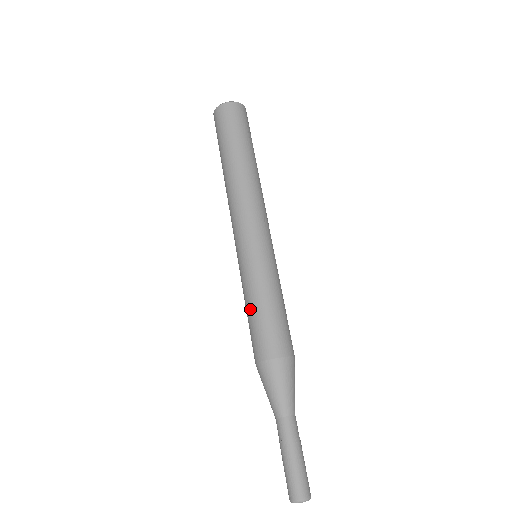
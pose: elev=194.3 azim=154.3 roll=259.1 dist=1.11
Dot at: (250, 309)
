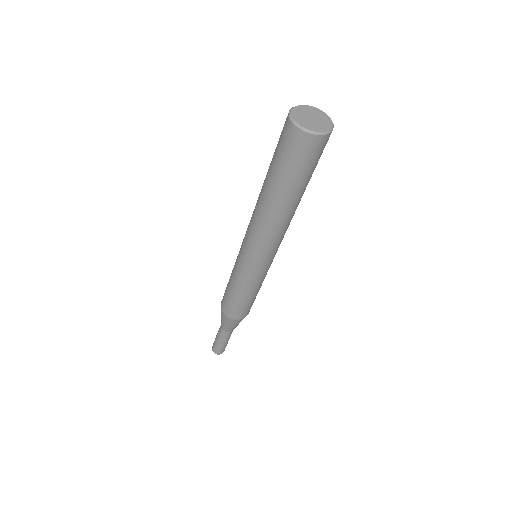
Dot at: (228, 283)
